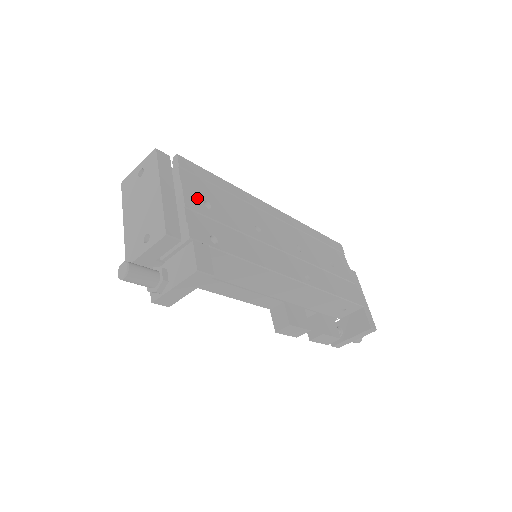
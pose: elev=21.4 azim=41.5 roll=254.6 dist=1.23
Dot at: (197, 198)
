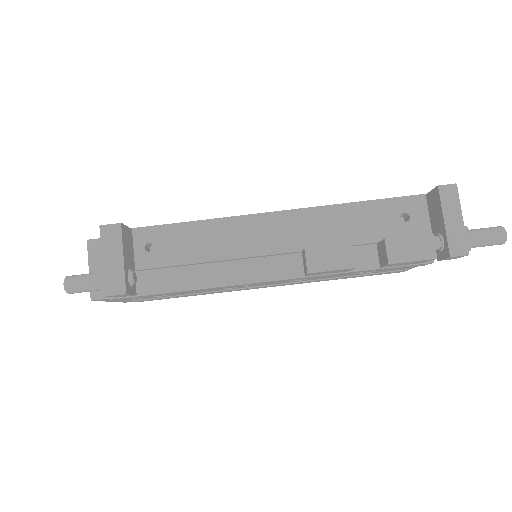
Dot at: occluded
